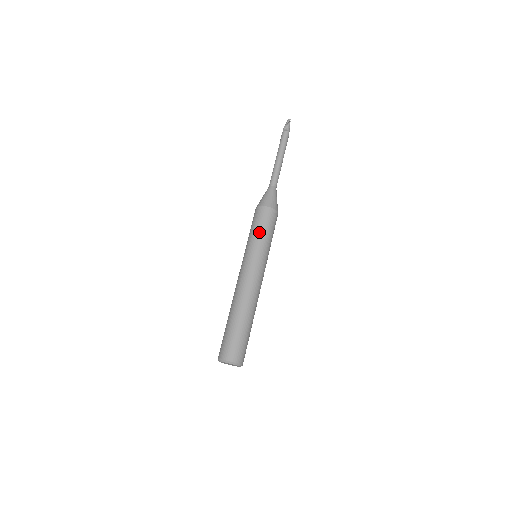
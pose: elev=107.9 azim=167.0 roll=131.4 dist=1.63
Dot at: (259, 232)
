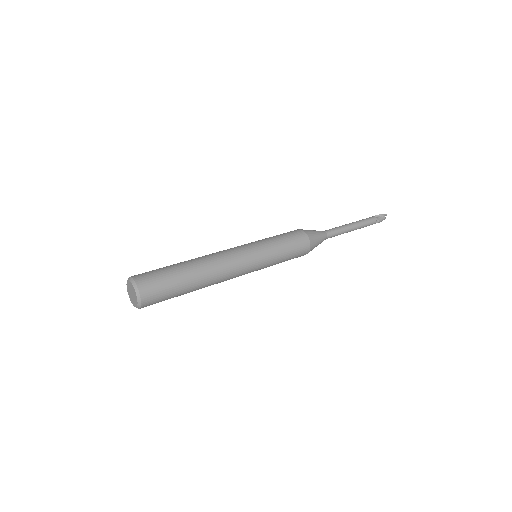
Dot at: (275, 237)
